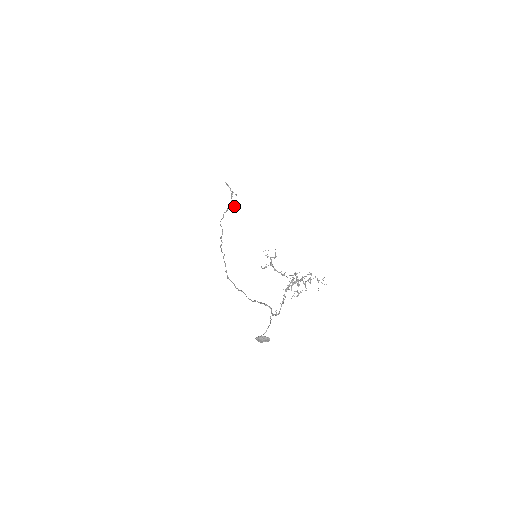
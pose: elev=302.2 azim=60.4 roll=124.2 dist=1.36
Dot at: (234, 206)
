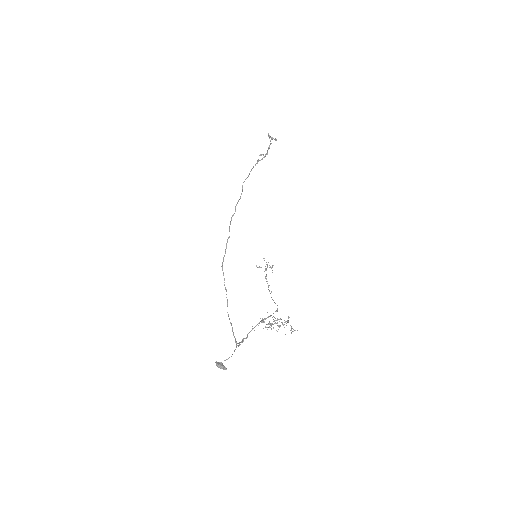
Dot at: occluded
